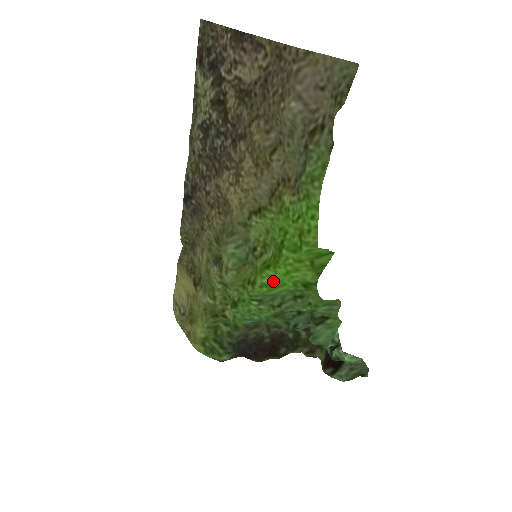
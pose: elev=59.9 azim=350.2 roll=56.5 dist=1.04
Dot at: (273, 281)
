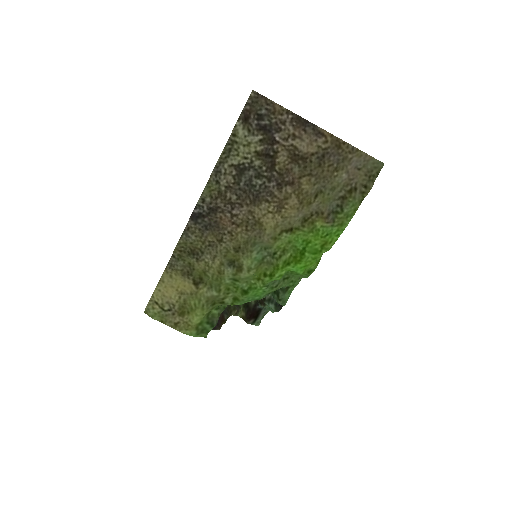
Dot at: occluded
